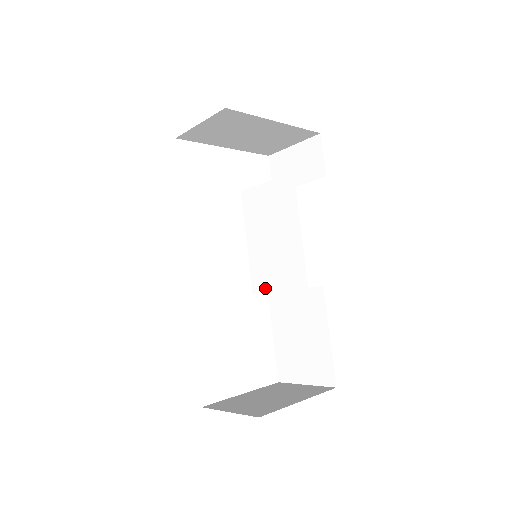
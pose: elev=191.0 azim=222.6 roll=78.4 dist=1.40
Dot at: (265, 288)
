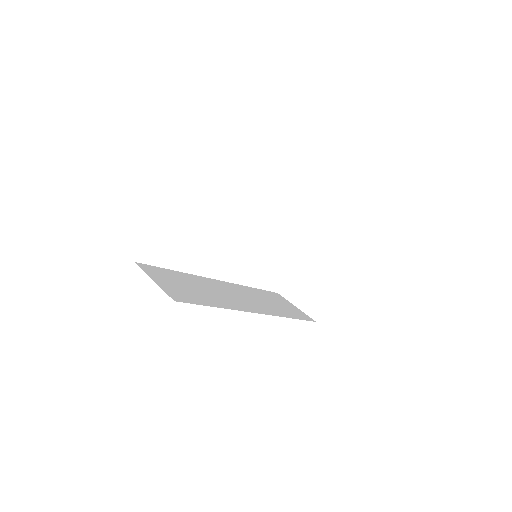
Dot at: occluded
